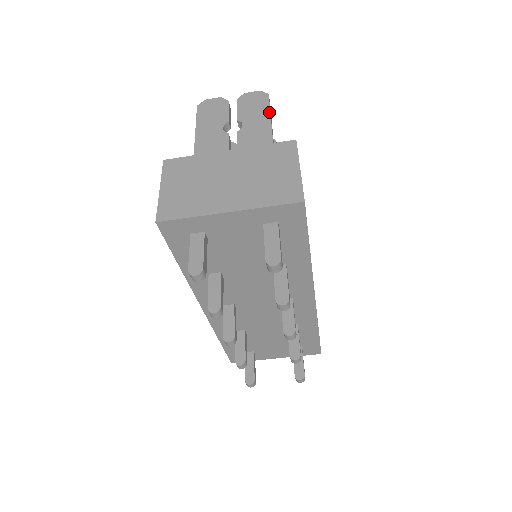
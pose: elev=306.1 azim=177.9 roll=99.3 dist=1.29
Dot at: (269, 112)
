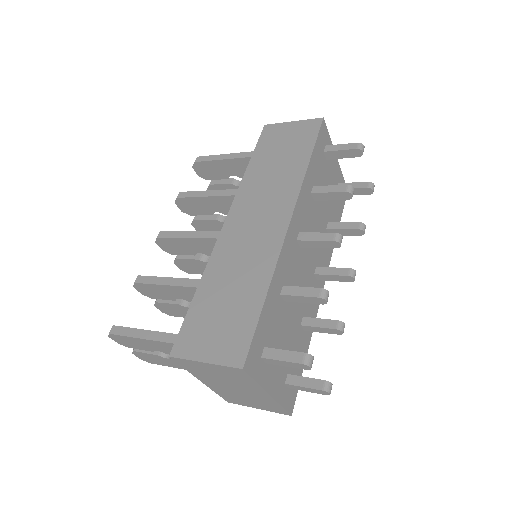
Dot at: occluded
